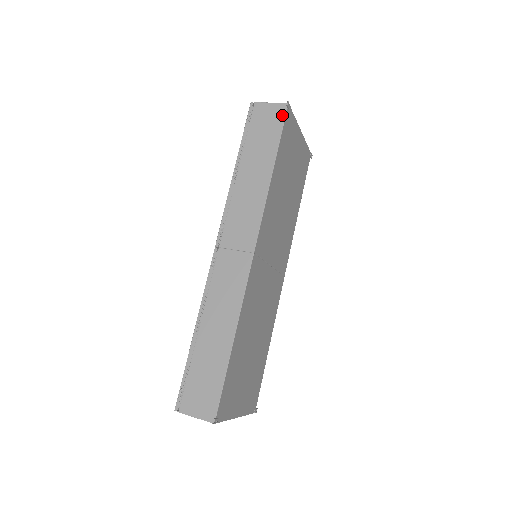
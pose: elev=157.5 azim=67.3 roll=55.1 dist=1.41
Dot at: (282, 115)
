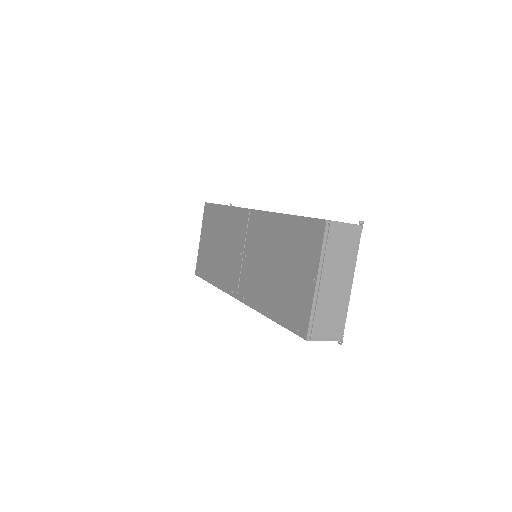
Dot at: occluded
